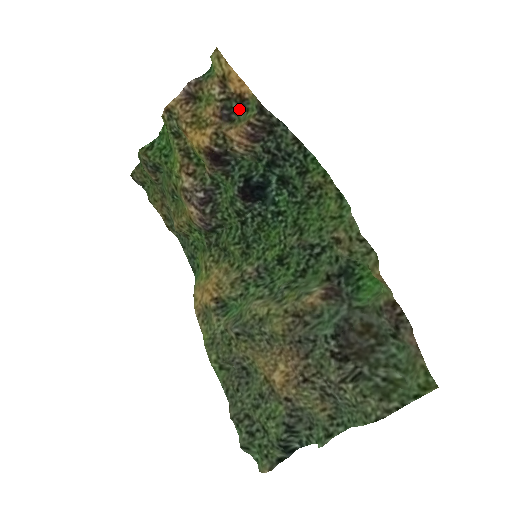
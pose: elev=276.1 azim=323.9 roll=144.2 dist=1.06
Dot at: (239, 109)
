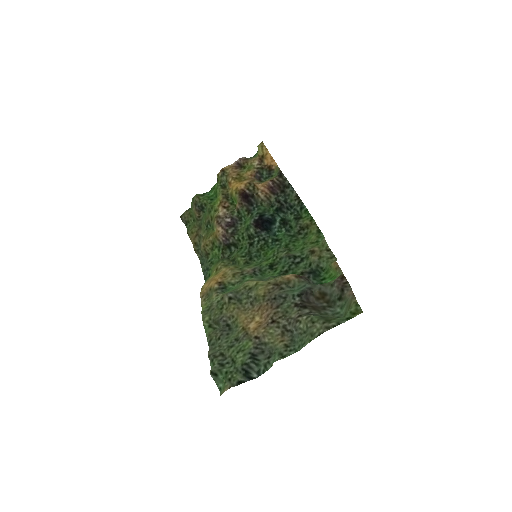
Dot at: (267, 175)
